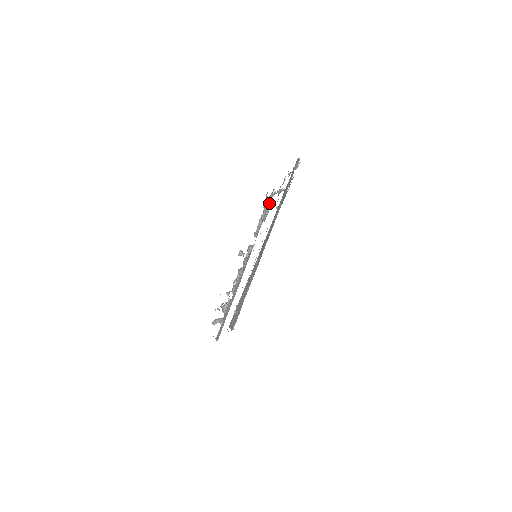
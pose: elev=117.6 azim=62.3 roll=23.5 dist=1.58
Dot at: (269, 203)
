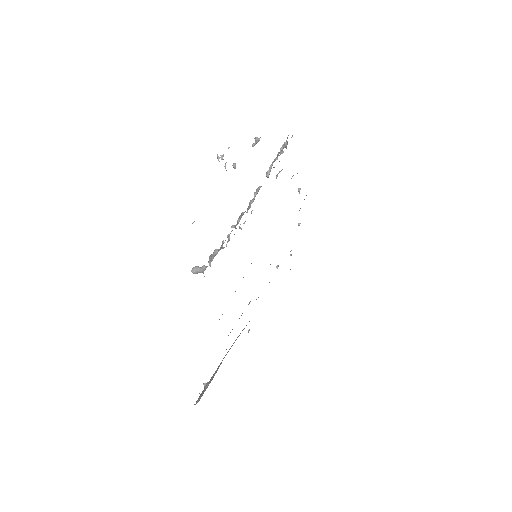
Dot at: occluded
